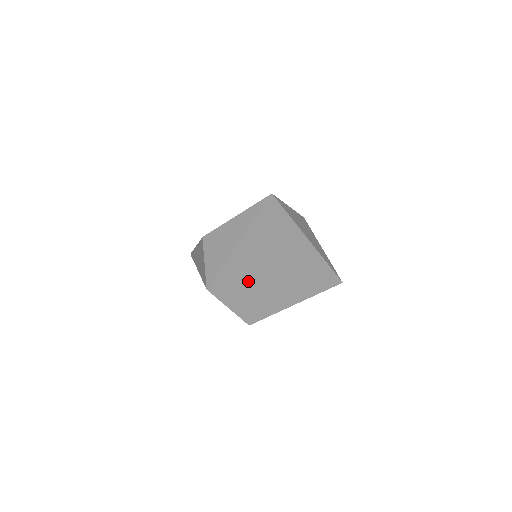
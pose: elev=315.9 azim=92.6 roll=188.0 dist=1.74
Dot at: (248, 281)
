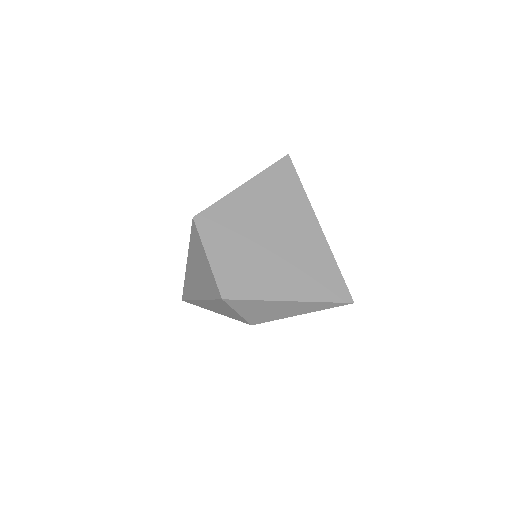
Dot at: (240, 233)
